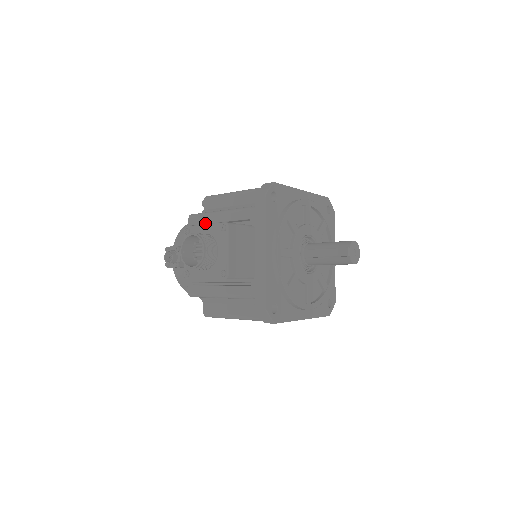
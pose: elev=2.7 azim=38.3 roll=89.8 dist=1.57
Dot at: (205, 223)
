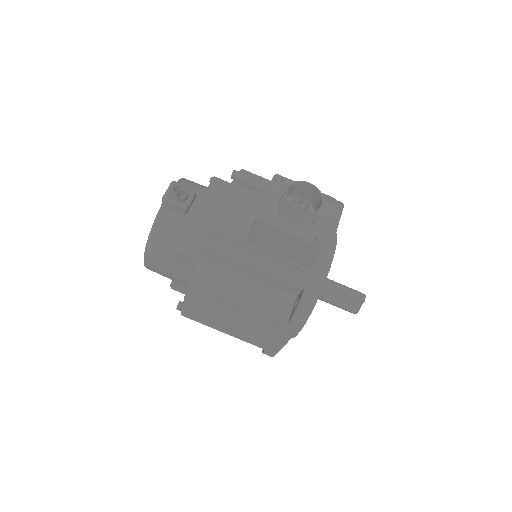
Dot at: (260, 188)
